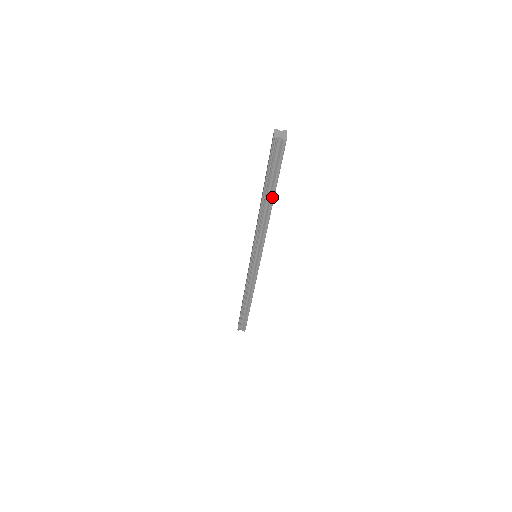
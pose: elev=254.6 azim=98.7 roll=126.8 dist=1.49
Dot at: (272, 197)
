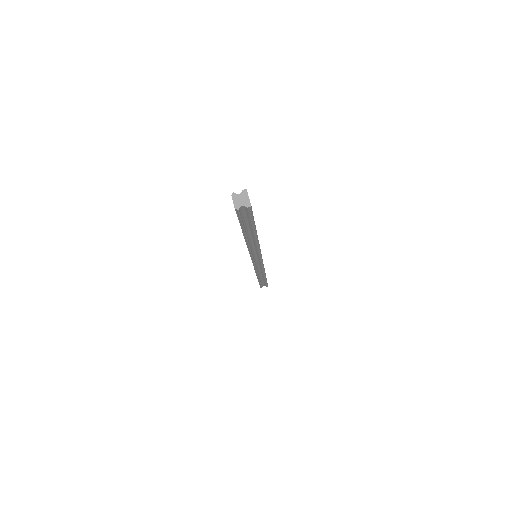
Dot at: (255, 234)
